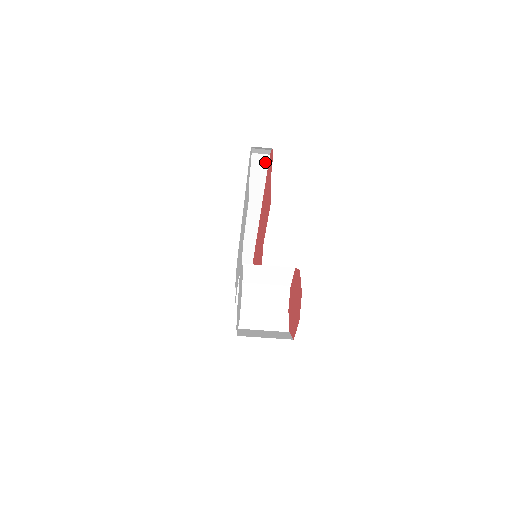
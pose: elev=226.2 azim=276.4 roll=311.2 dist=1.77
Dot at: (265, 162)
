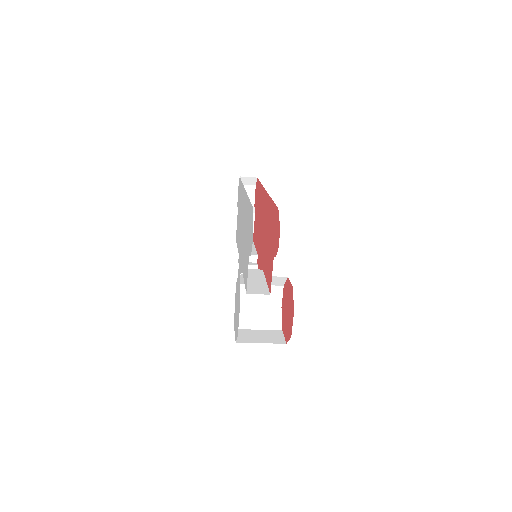
Dot at: occluded
